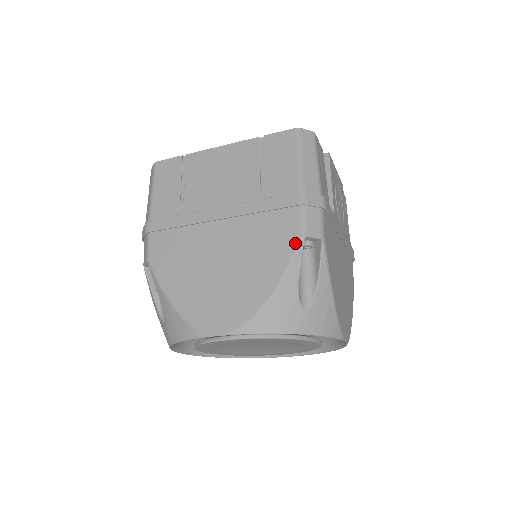
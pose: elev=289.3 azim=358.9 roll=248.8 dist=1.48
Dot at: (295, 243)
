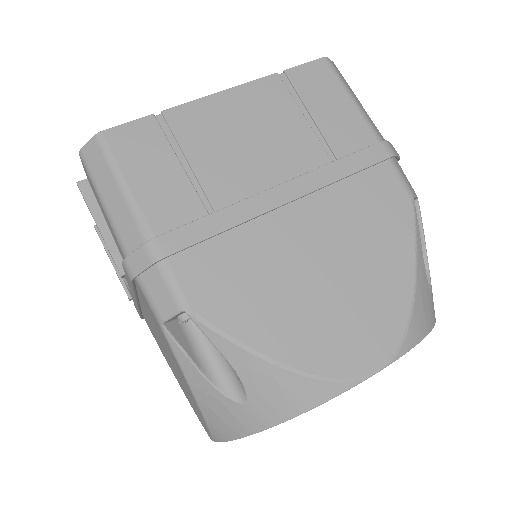
Dot at: (408, 209)
